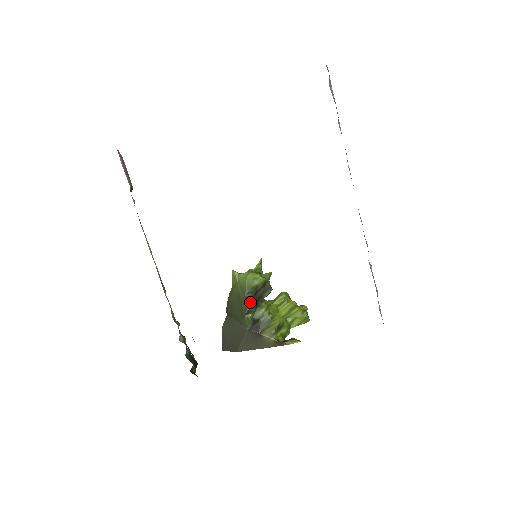
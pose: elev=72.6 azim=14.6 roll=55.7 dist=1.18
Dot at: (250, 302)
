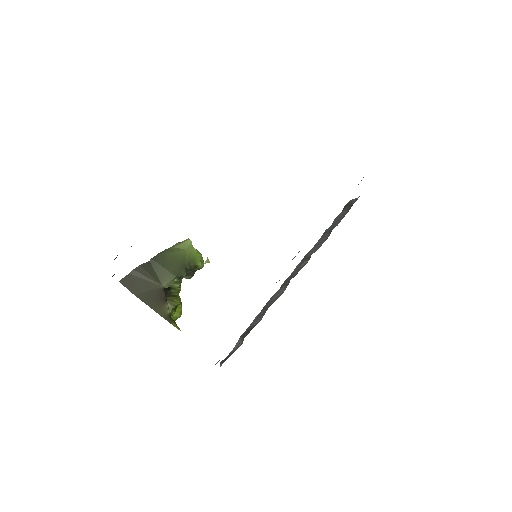
Dot at: (184, 272)
